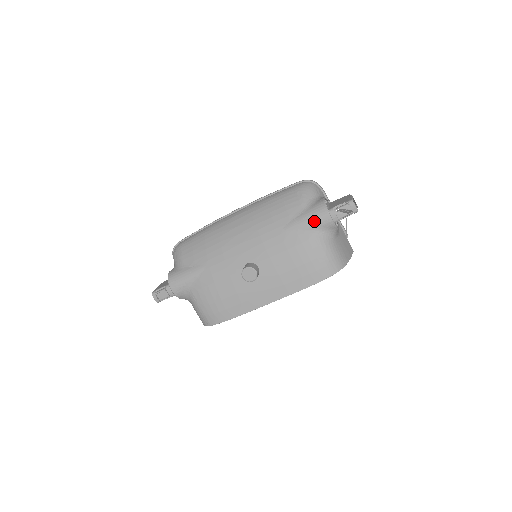
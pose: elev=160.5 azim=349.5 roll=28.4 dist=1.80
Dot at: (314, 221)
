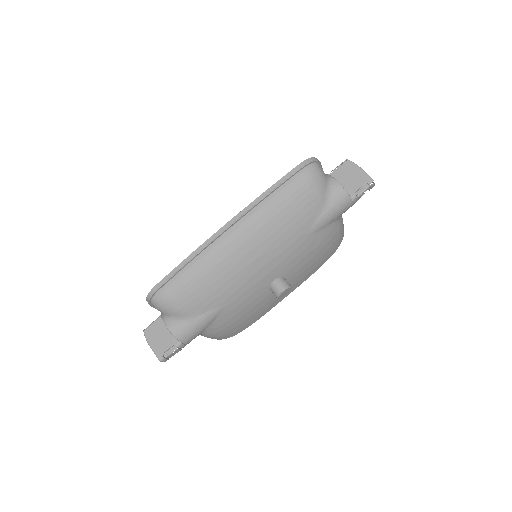
Dot at: (338, 214)
